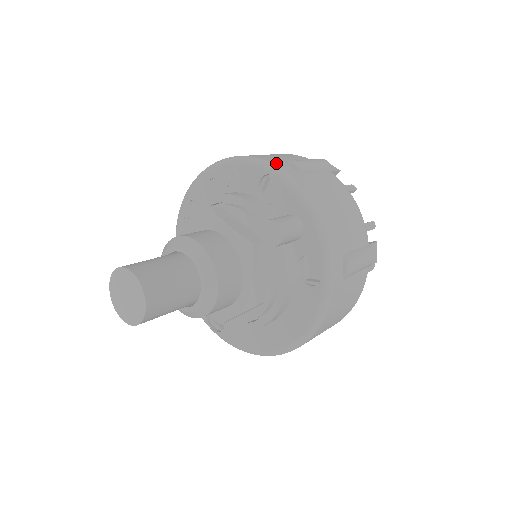
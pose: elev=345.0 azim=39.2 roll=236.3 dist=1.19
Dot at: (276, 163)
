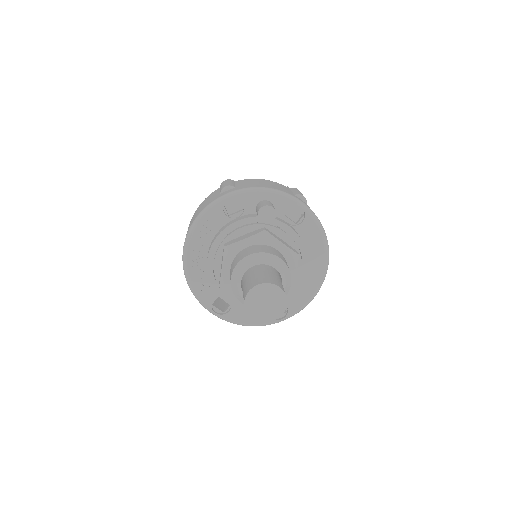
Dot at: (219, 196)
